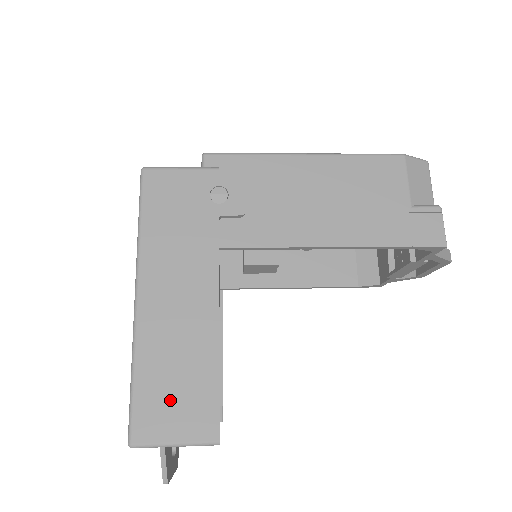
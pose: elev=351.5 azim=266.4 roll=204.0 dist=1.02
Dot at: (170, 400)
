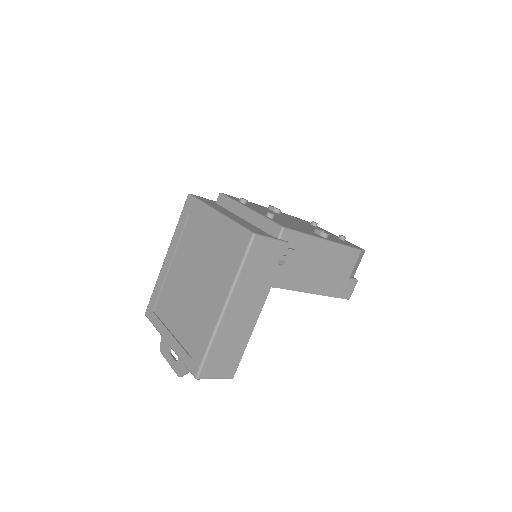
Dot at: (221, 361)
